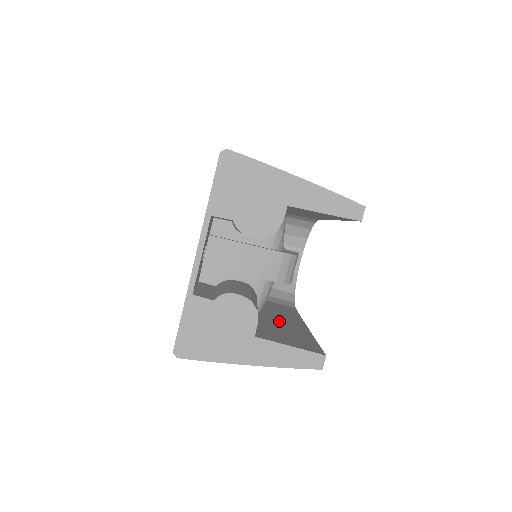
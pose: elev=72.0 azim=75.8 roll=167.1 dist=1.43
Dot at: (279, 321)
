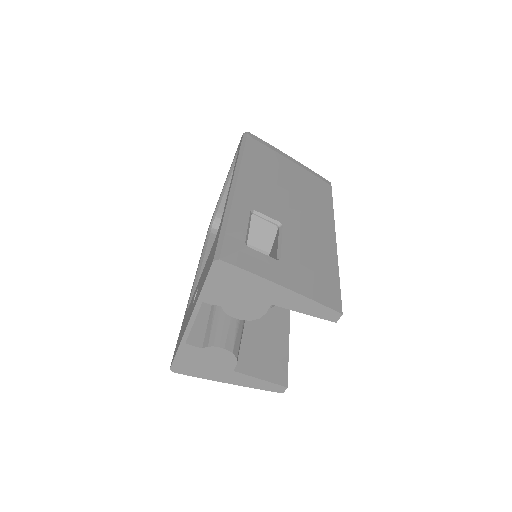
Dot at: (265, 320)
